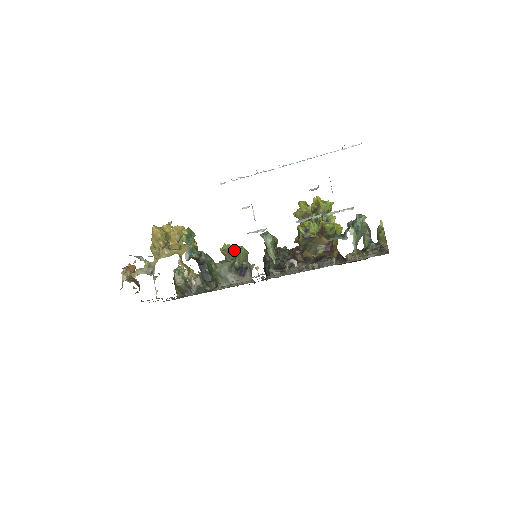
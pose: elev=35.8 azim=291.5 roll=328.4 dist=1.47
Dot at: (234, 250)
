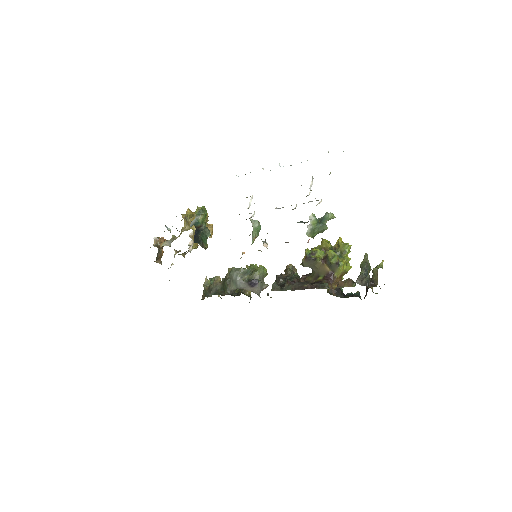
Dot at: occluded
